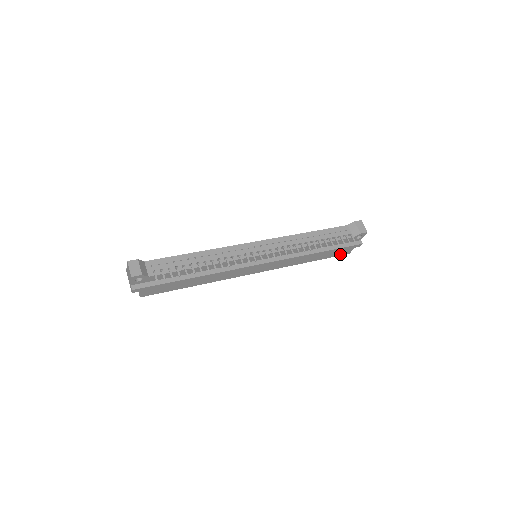
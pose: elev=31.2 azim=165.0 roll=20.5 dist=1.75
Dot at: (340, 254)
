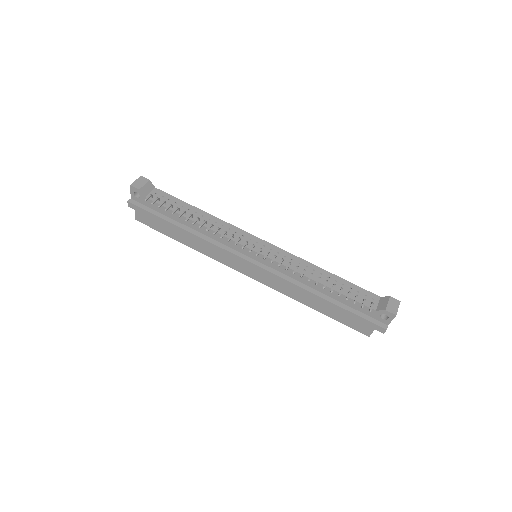
Dot at: (355, 327)
